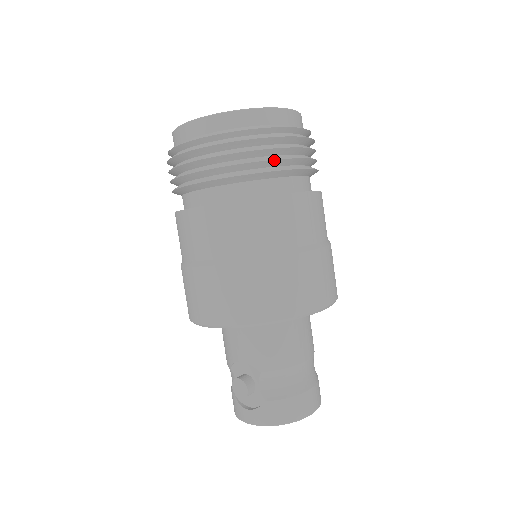
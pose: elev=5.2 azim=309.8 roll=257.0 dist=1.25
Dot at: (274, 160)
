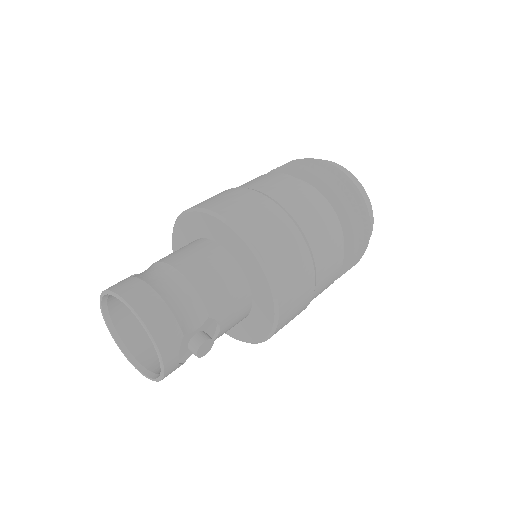
Dot at: (290, 165)
